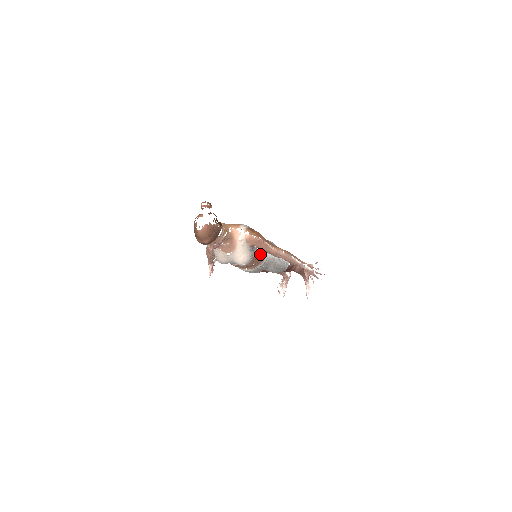
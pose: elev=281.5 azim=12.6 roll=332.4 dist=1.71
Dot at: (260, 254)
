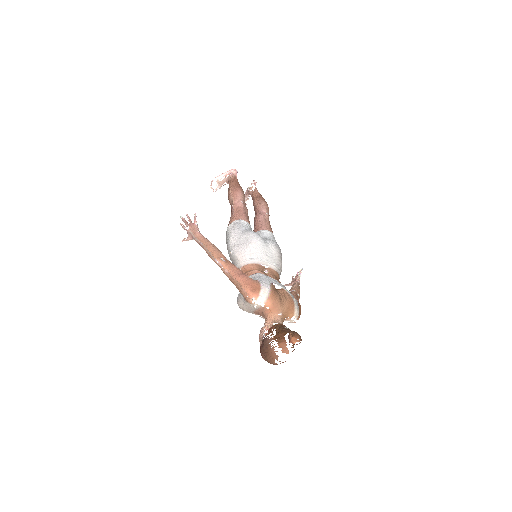
Dot at: occluded
